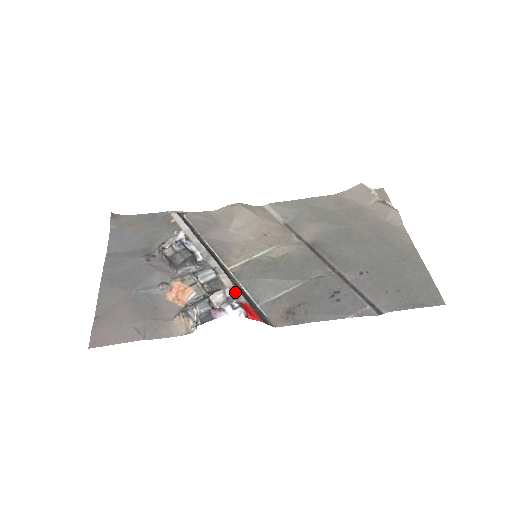
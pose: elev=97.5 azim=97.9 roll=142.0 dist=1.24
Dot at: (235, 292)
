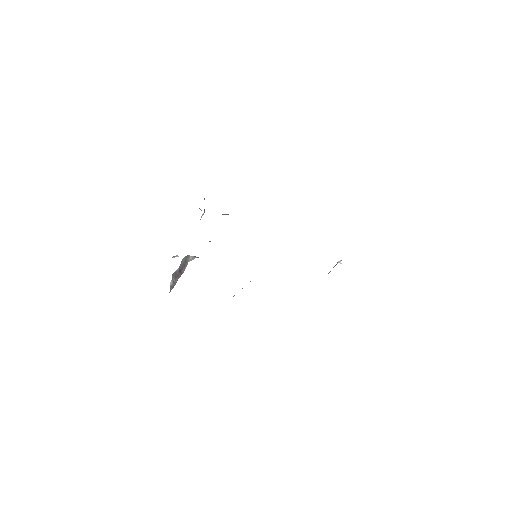
Dot at: occluded
